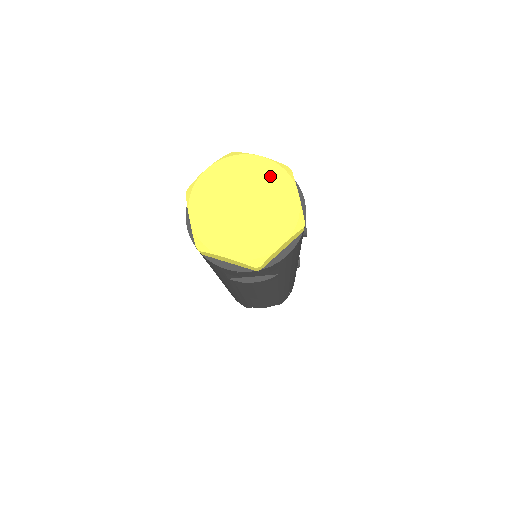
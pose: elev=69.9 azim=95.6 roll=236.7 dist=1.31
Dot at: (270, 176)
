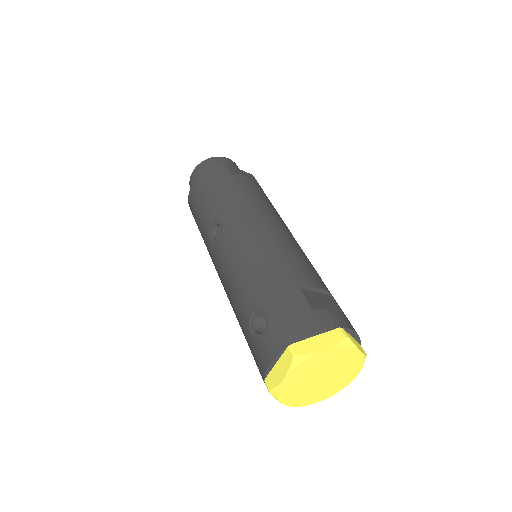
Dot at: (353, 365)
